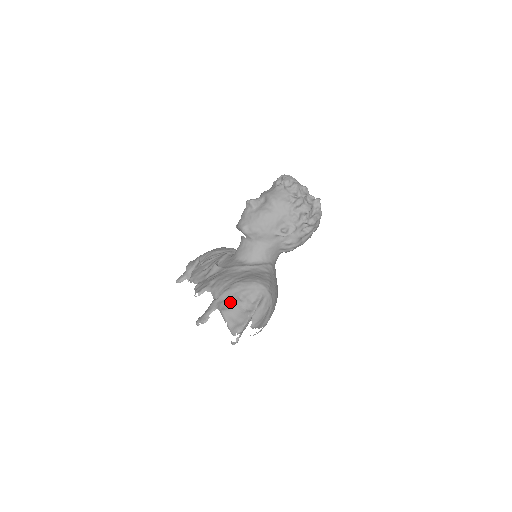
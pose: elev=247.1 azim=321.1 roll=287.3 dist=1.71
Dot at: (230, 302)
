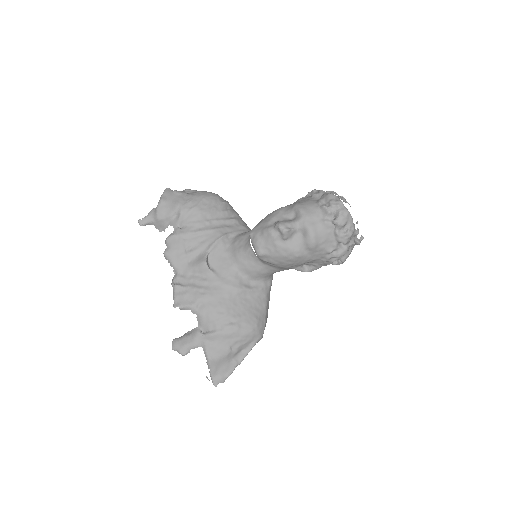
Dot at: (219, 350)
